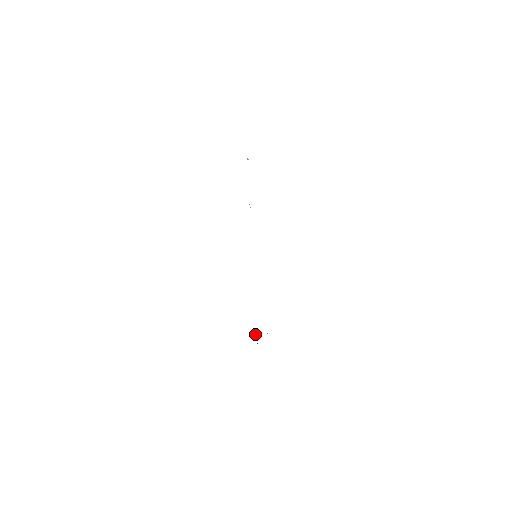
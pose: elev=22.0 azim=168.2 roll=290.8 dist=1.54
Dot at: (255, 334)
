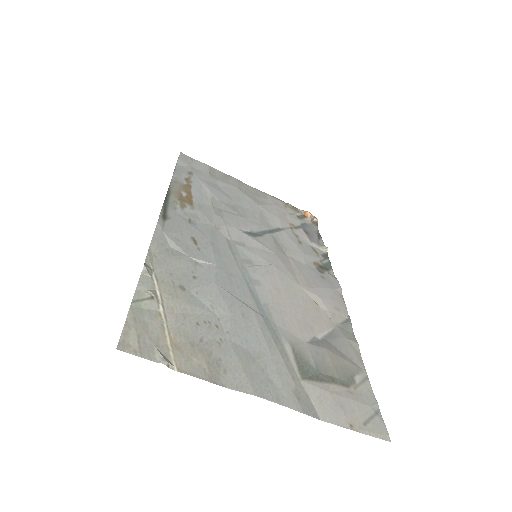
Dot at: (307, 213)
